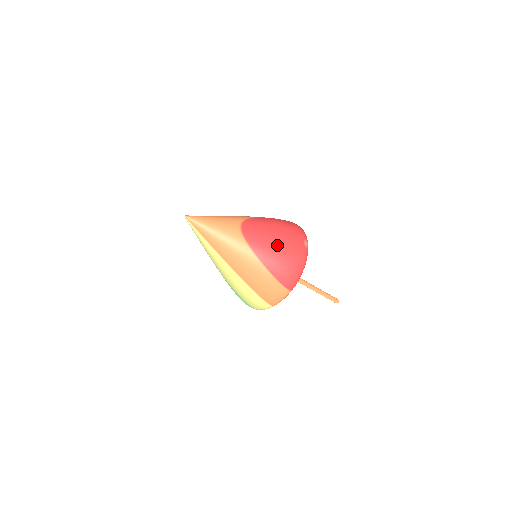
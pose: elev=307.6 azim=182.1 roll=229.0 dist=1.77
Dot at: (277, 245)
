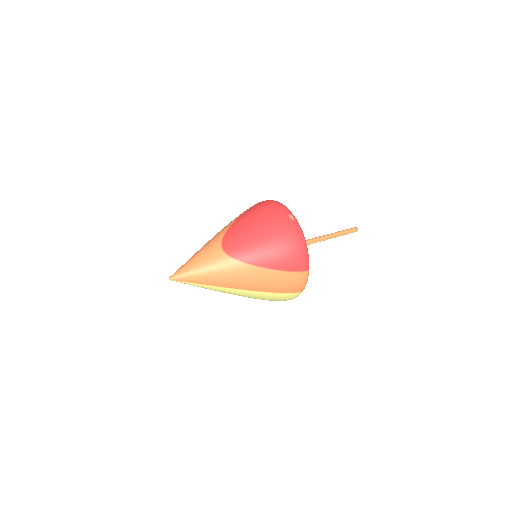
Dot at: (267, 242)
